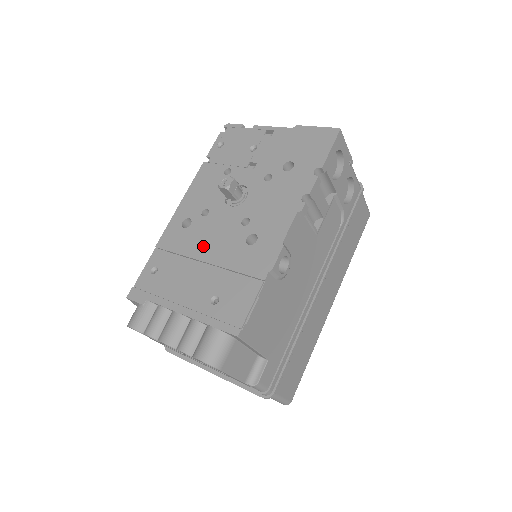
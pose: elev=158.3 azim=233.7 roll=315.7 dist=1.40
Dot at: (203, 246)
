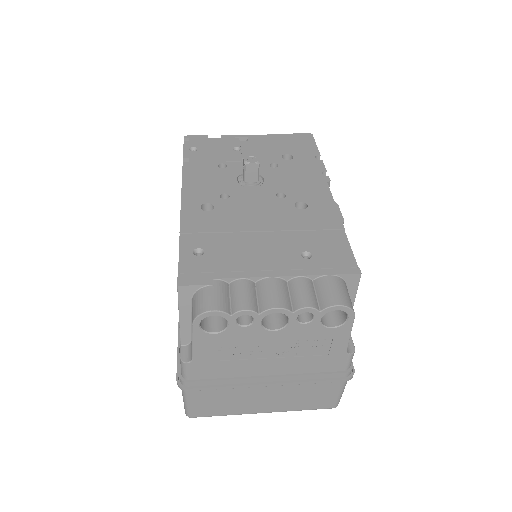
Dot at: (249, 220)
